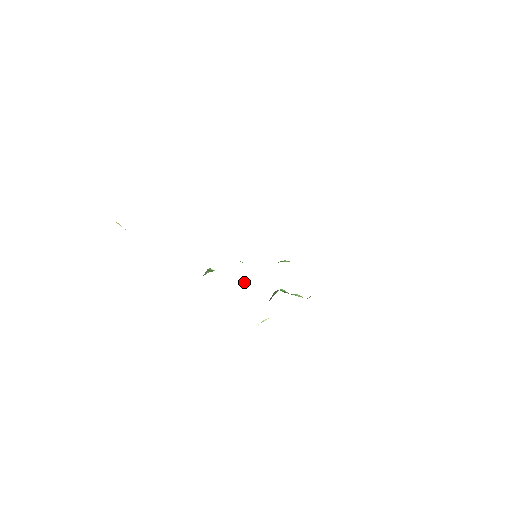
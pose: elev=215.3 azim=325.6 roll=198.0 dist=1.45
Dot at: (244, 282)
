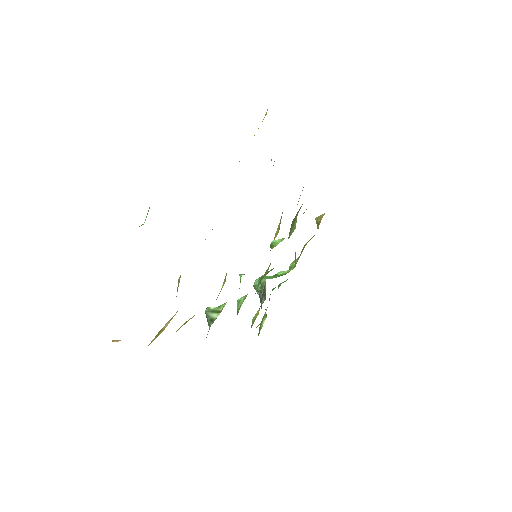
Dot at: (243, 296)
